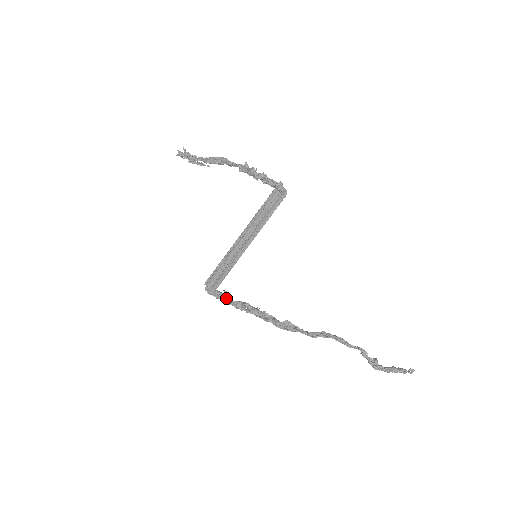
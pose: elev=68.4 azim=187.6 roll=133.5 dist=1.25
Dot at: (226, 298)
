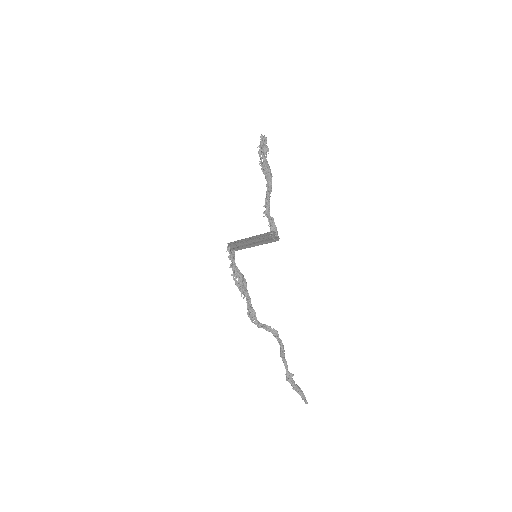
Dot at: (232, 263)
